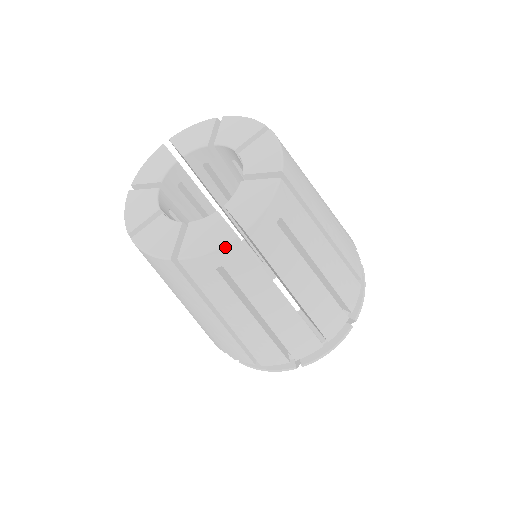
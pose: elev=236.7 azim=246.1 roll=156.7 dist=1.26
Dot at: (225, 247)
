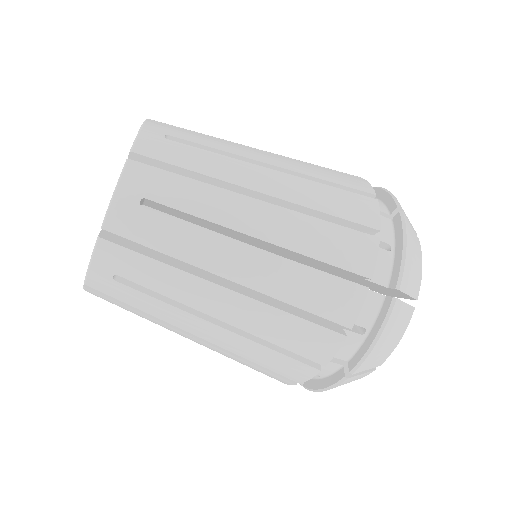
Dot at: (124, 175)
